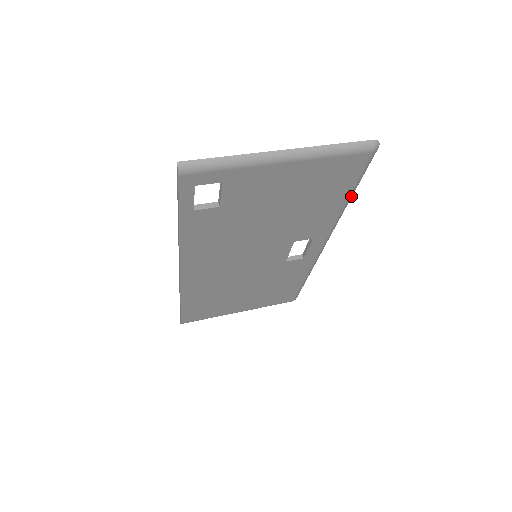
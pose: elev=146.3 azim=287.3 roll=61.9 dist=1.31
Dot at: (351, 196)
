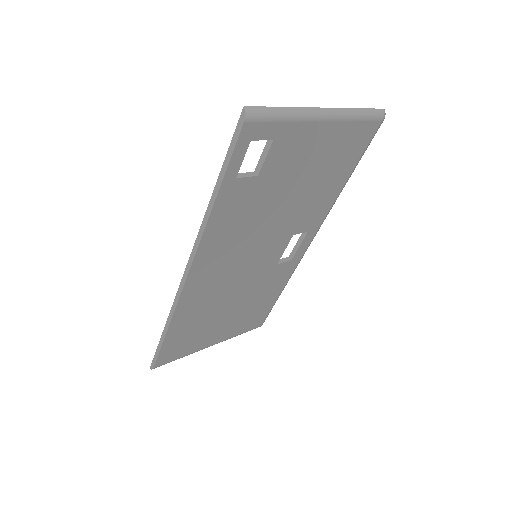
Dot at: occluded
